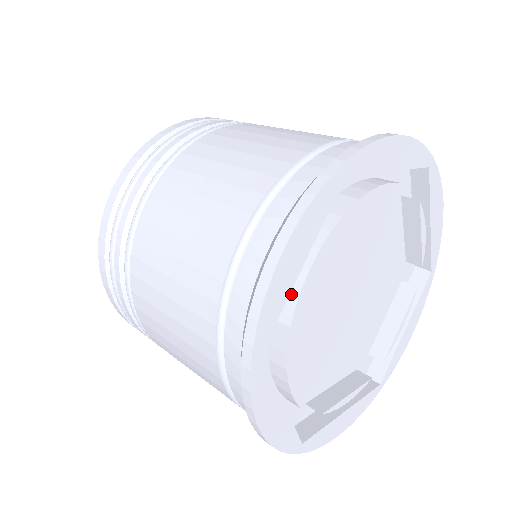
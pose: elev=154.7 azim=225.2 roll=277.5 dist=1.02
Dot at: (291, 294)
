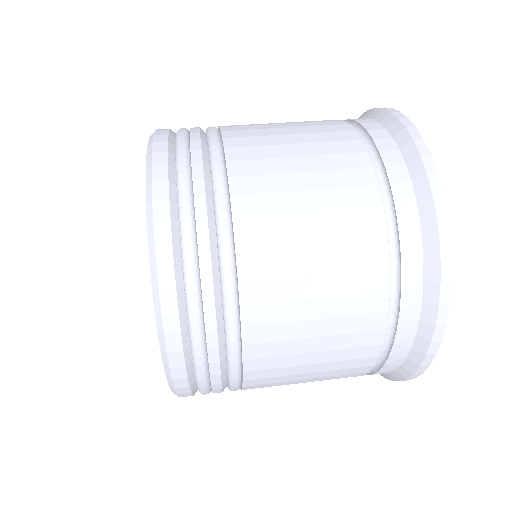
Dot at: occluded
